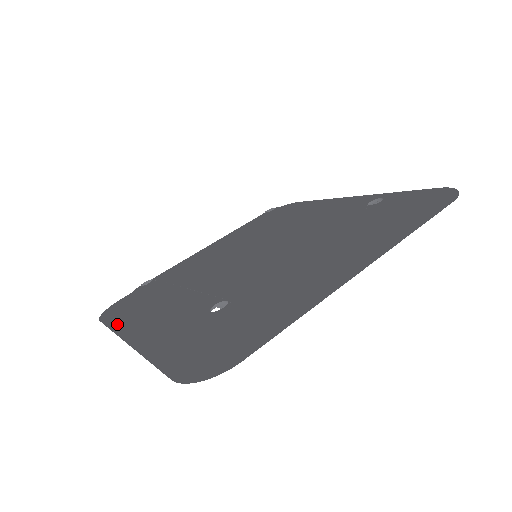
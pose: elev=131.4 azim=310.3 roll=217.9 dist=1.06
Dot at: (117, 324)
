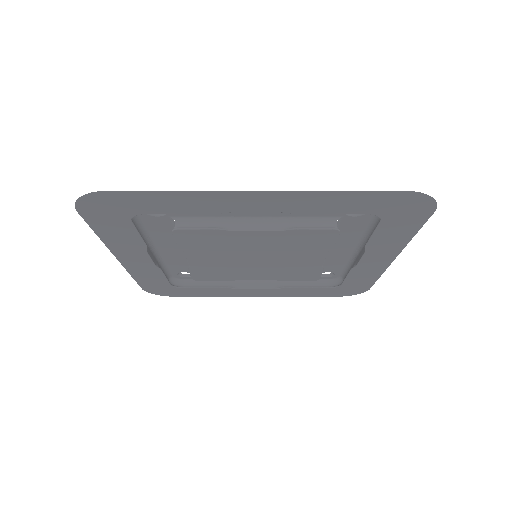
Dot at: (140, 277)
